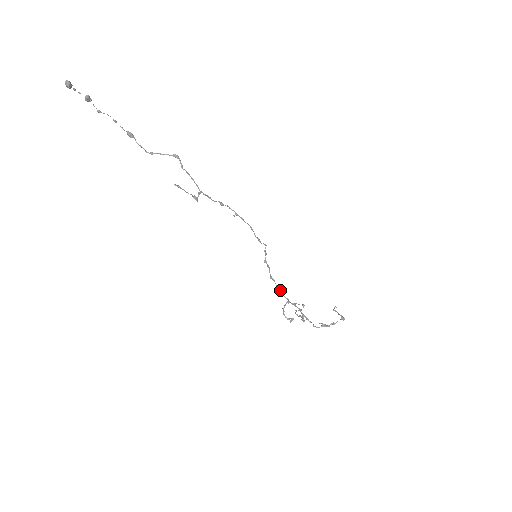
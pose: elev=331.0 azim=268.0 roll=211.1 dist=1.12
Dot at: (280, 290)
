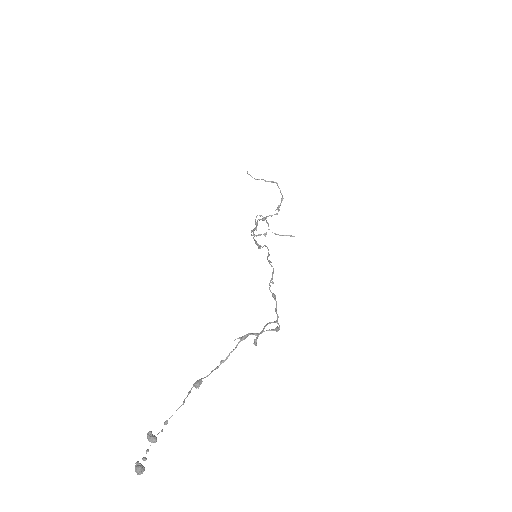
Dot at: occluded
